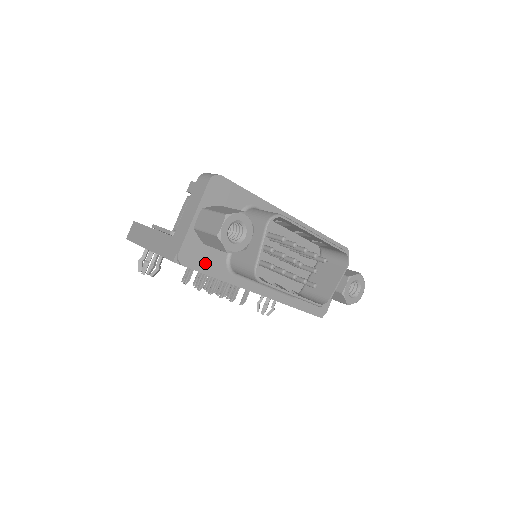
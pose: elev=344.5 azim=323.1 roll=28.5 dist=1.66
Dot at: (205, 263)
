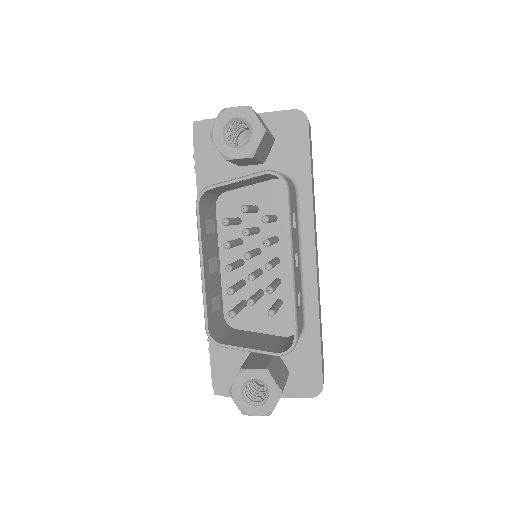
Dot at: (207, 160)
